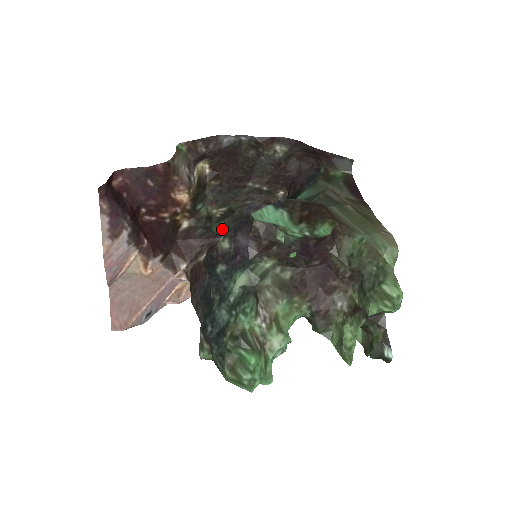
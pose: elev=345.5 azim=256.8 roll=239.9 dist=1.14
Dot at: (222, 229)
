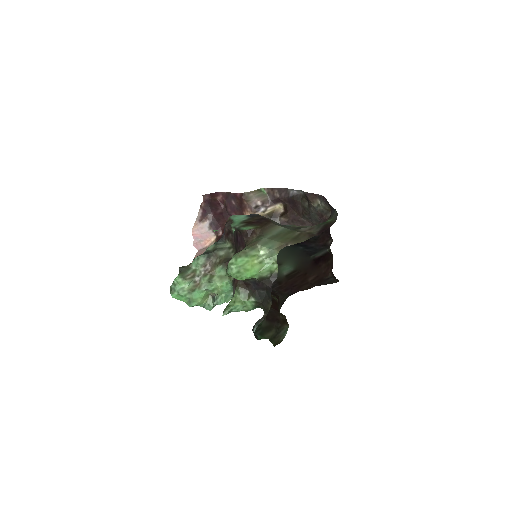
Dot at: occluded
